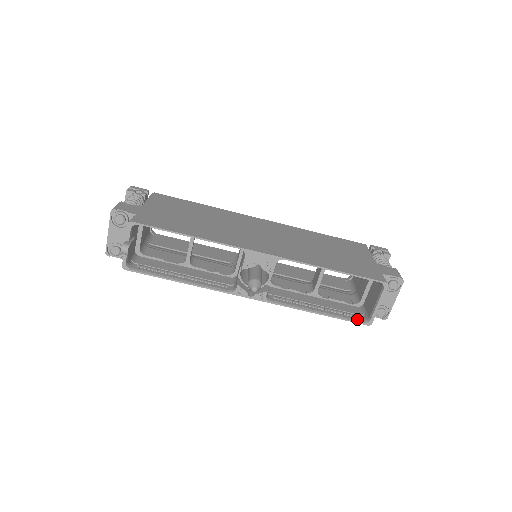
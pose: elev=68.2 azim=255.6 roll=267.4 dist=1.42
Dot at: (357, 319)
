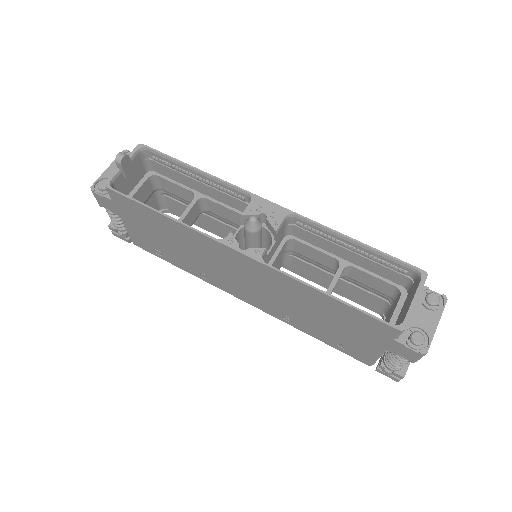
Dot at: (383, 321)
